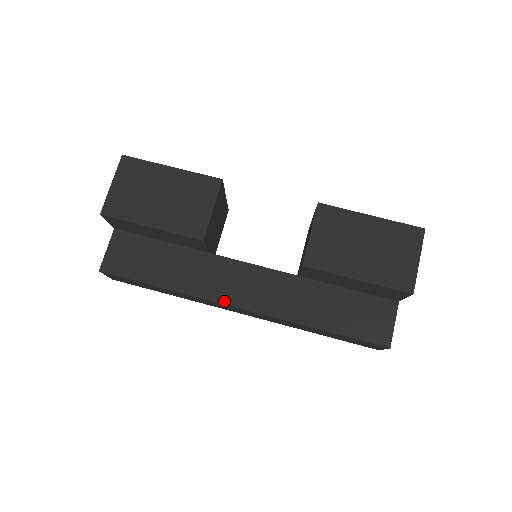
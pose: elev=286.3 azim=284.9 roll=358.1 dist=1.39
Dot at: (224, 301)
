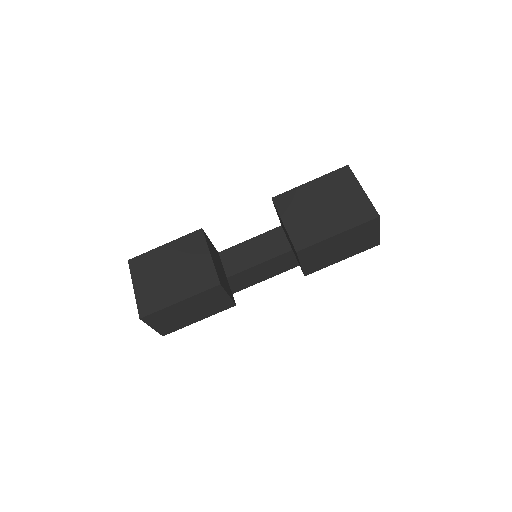
Dot at: (255, 283)
